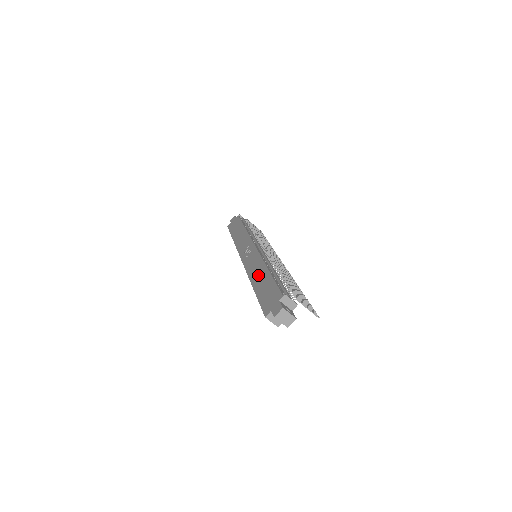
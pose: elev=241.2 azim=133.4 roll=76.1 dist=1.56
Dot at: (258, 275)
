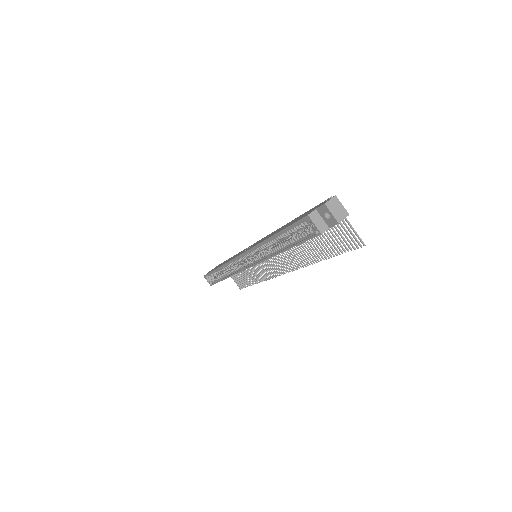
Dot at: (276, 231)
